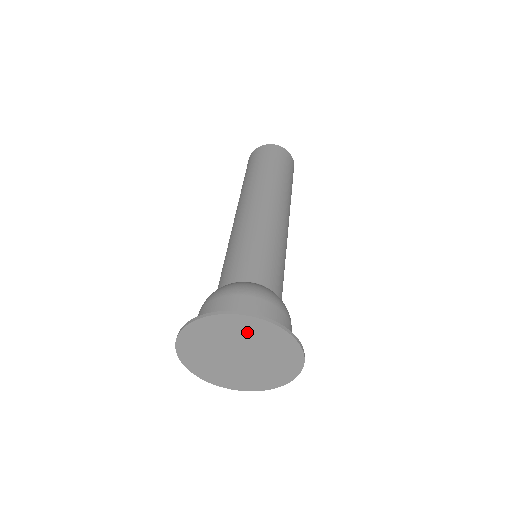
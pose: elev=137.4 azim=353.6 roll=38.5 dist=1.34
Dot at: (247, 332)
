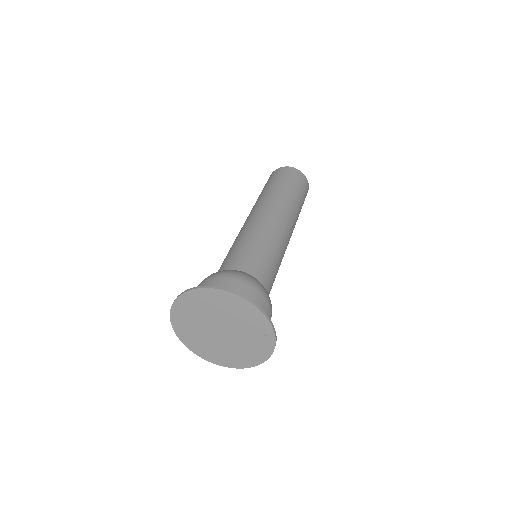
Dot at: (234, 310)
